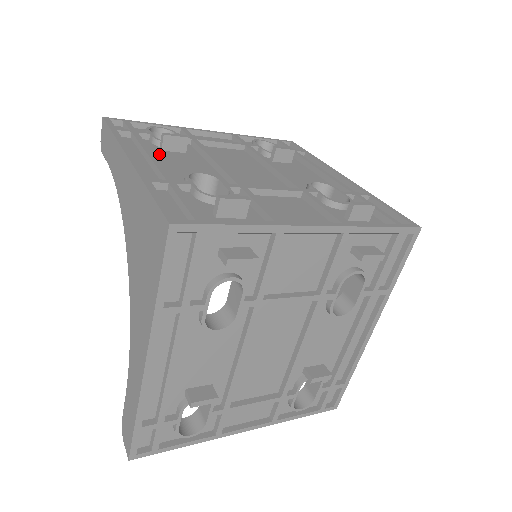
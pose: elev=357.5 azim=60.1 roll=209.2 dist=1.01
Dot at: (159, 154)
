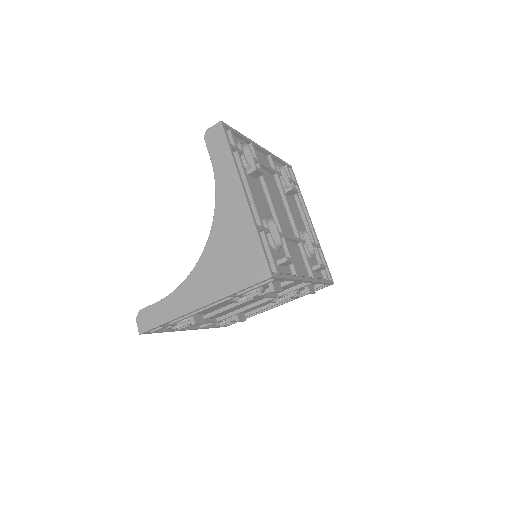
Dot at: occluded
